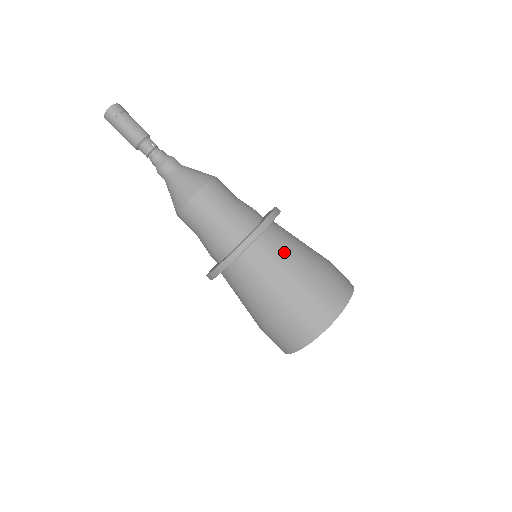
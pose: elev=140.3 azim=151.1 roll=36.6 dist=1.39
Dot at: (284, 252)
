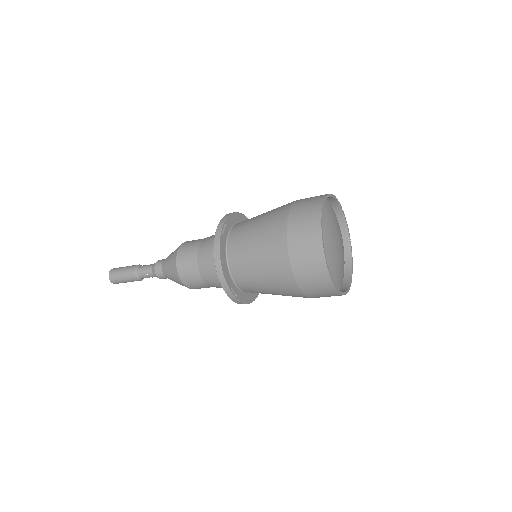
Dot at: (257, 216)
